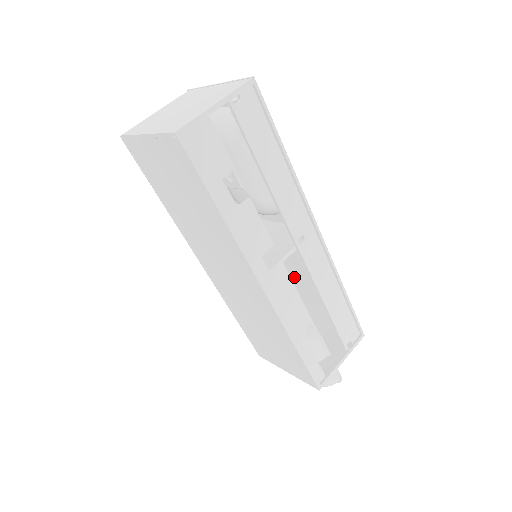
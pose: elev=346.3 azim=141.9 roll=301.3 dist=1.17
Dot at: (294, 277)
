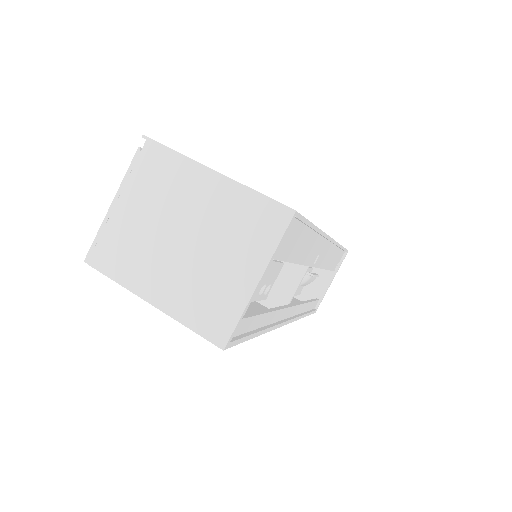
Dot at: occluded
